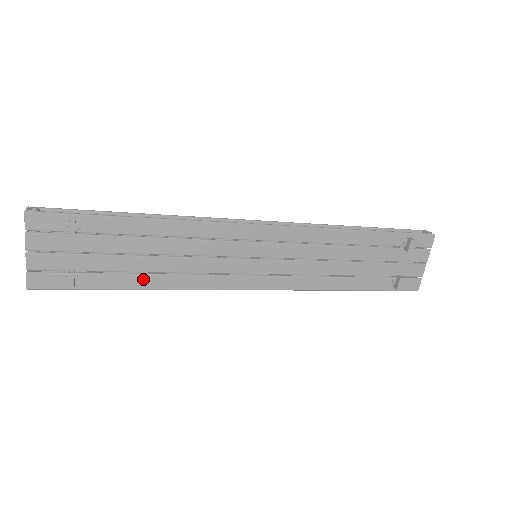
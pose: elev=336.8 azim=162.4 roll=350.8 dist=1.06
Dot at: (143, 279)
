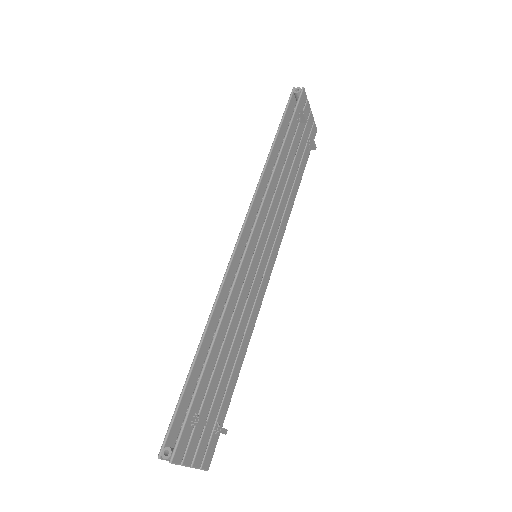
Dot at: (237, 365)
